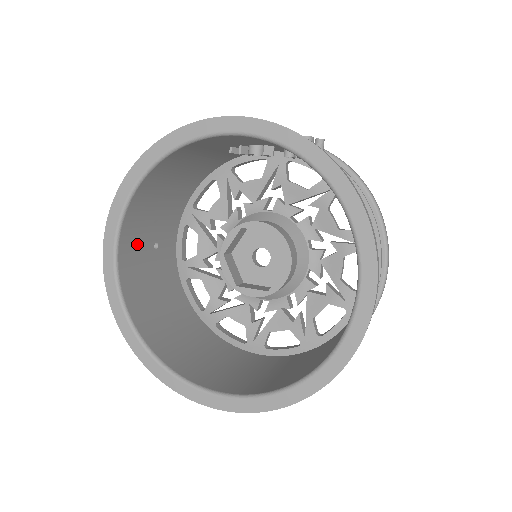
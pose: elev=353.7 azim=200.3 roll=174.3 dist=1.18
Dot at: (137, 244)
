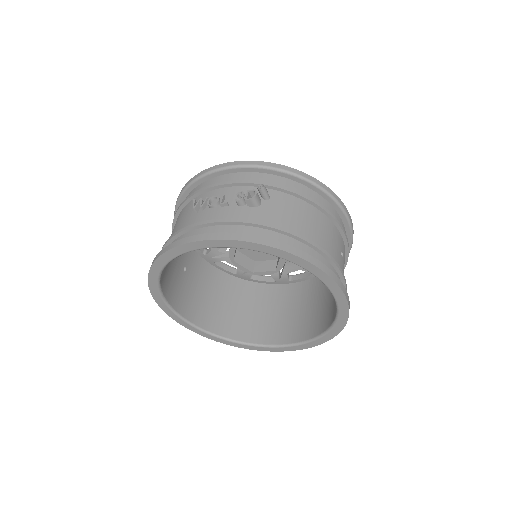
Dot at: (176, 287)
